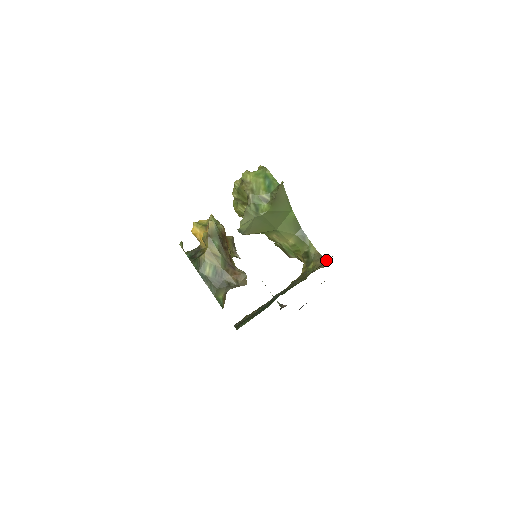
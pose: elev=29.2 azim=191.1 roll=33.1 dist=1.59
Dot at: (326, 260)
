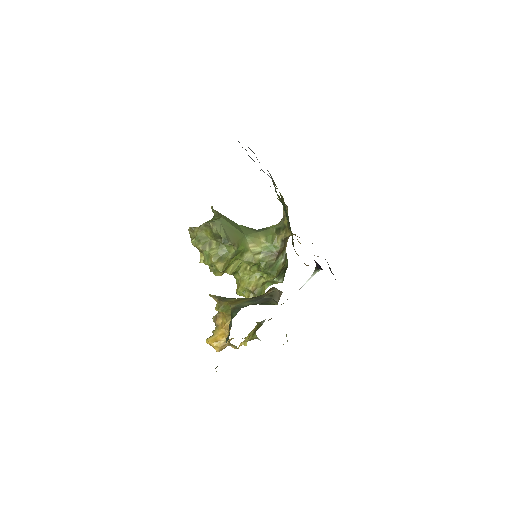
Dot at: occluded
